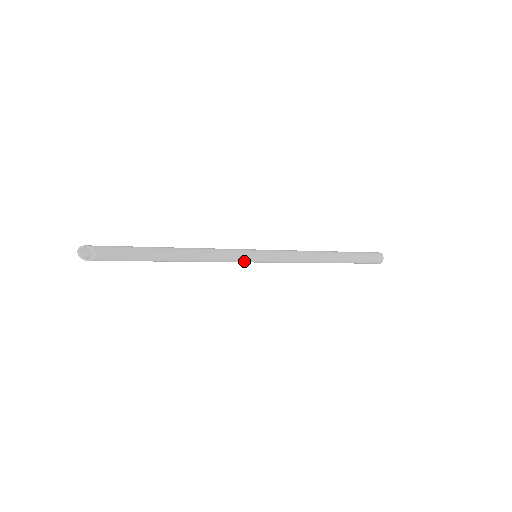
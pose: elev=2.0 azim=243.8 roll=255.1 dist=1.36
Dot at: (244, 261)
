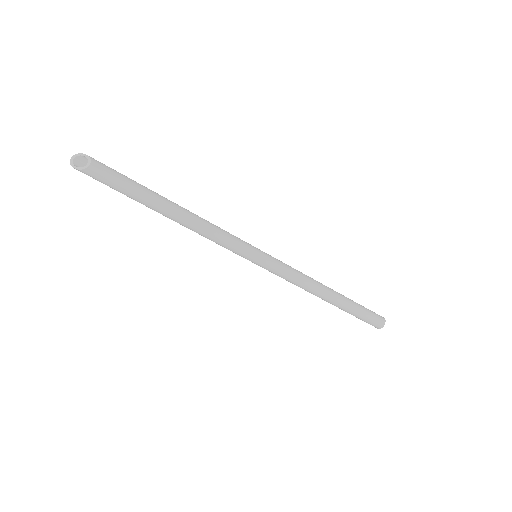
Dot at: (243, 253)
